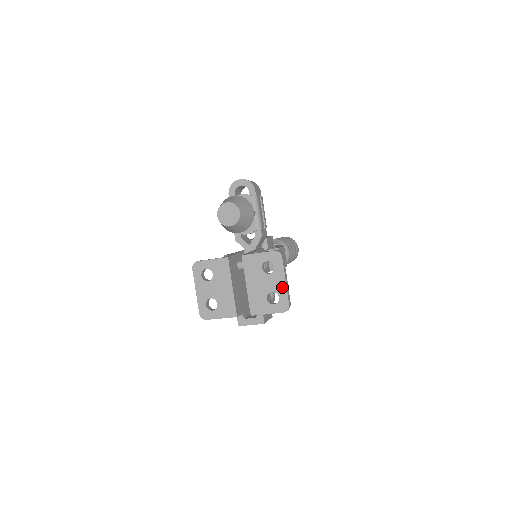
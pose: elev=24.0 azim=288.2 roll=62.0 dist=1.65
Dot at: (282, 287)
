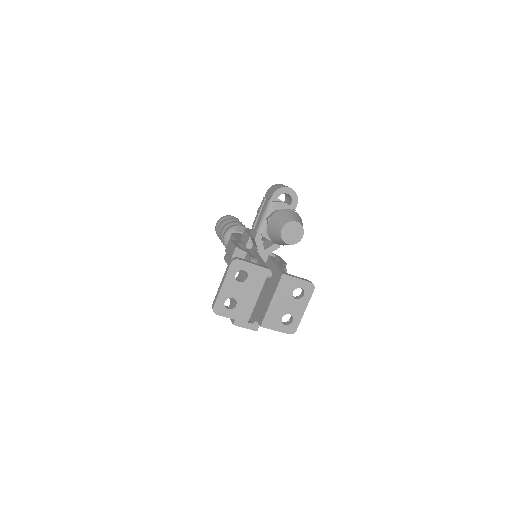
Dot at: (300, 314)
